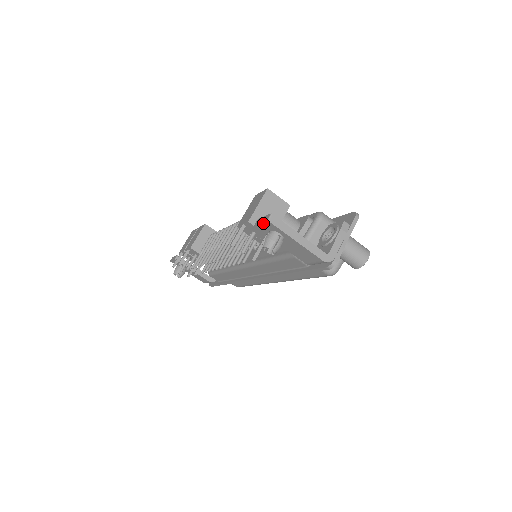
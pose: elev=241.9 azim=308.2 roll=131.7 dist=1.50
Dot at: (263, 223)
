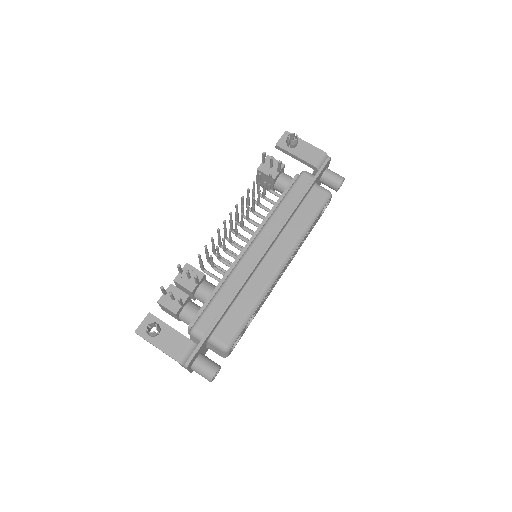
Dot at: (283, 136)
